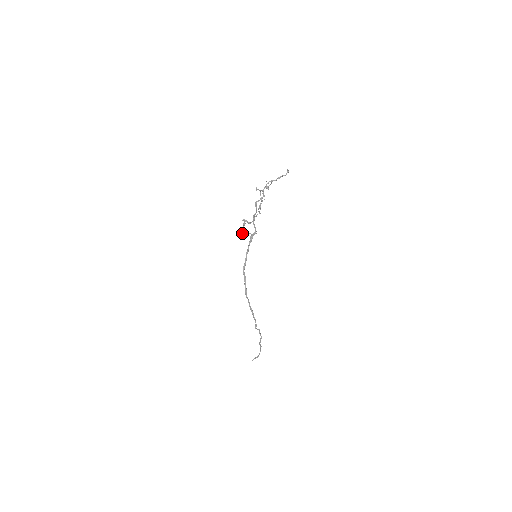
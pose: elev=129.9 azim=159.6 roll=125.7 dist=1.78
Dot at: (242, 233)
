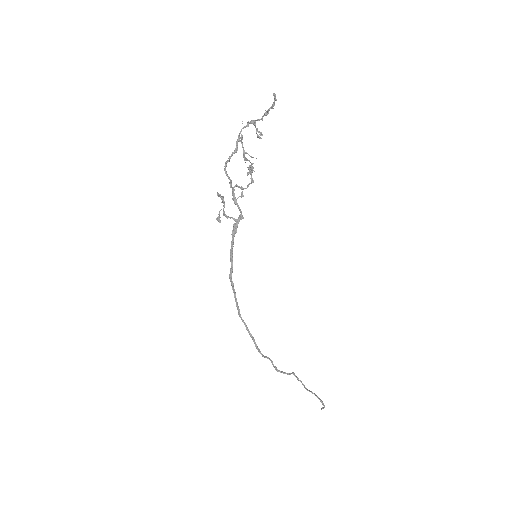
Dot at: occluded
